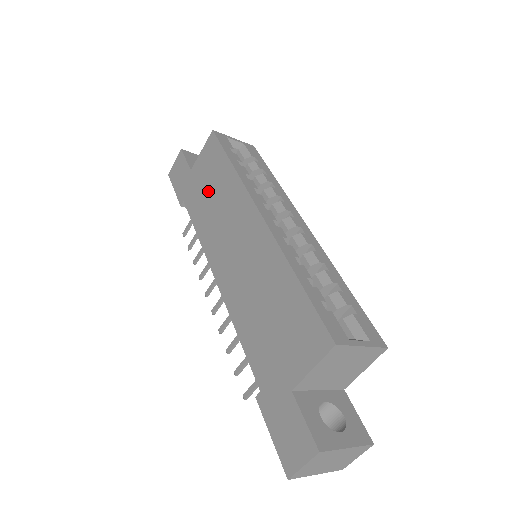
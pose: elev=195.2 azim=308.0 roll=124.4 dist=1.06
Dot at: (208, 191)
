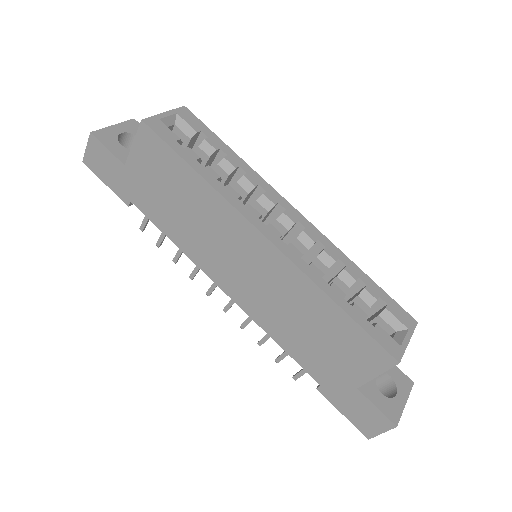
Dot at: (170, 199)
